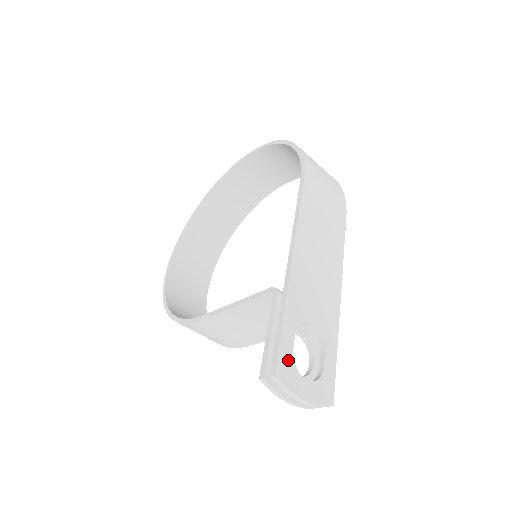
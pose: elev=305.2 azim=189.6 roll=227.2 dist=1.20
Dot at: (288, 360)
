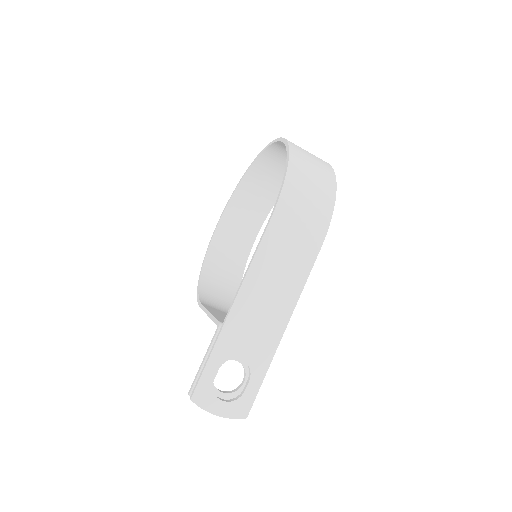
Dot at: (207, 388)
